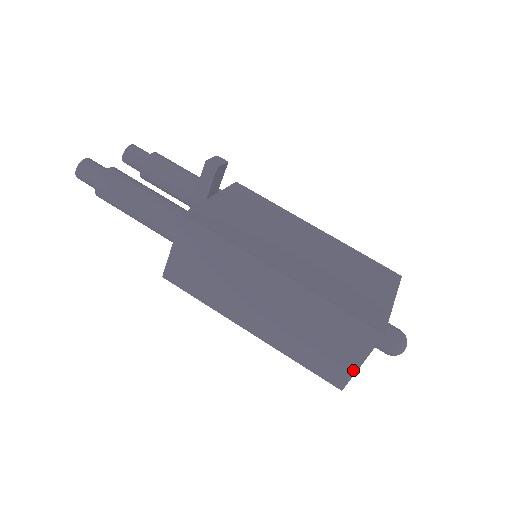
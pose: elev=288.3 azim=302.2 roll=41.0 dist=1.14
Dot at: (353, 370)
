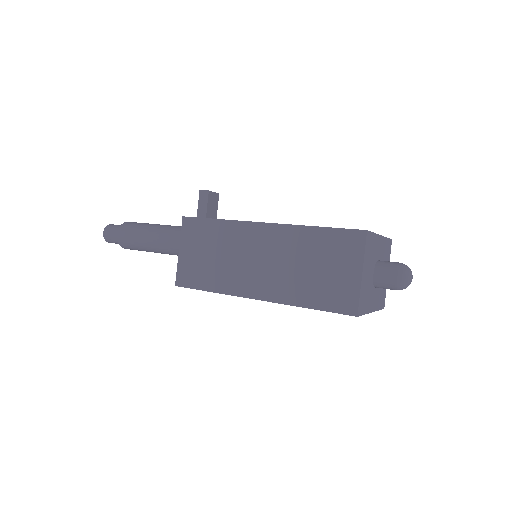
Dot at: (357, 285)
